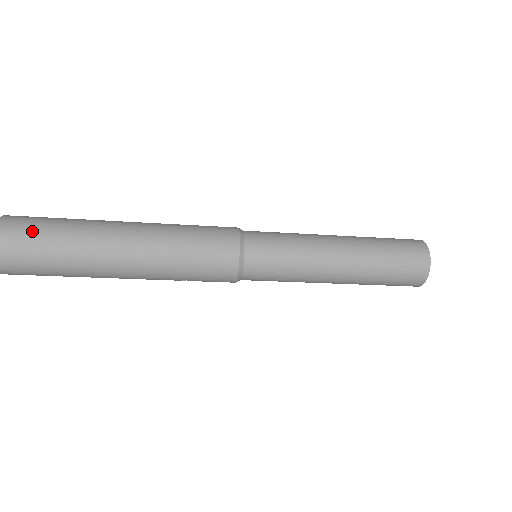
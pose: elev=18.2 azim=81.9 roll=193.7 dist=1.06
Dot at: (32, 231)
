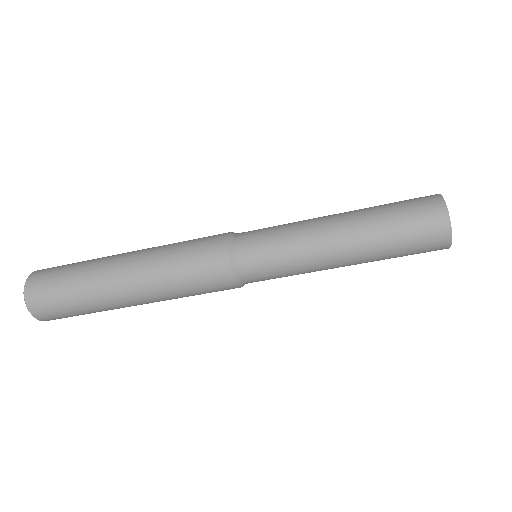
Dot at: (51, 287)
